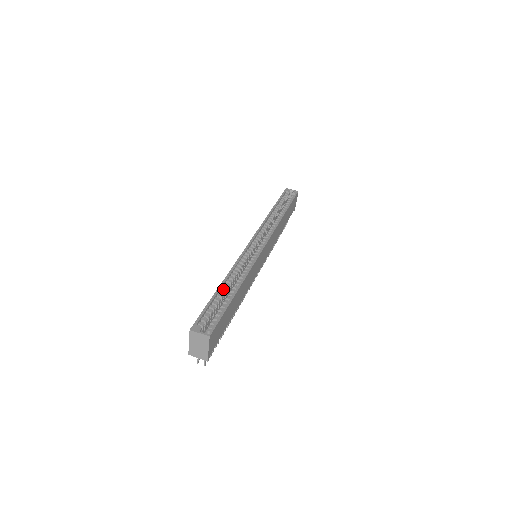
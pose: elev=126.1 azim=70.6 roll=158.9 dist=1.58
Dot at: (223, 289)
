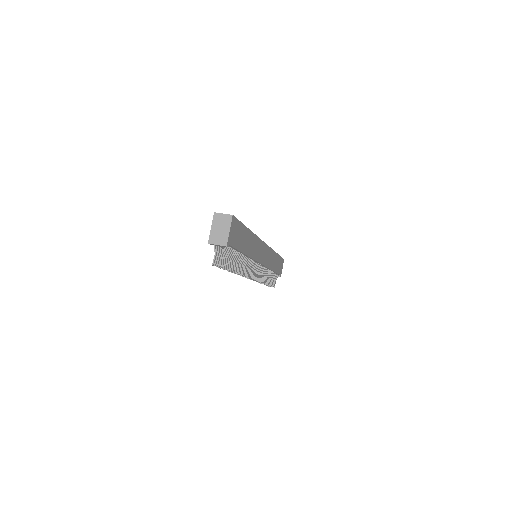
Dot at: occluded
